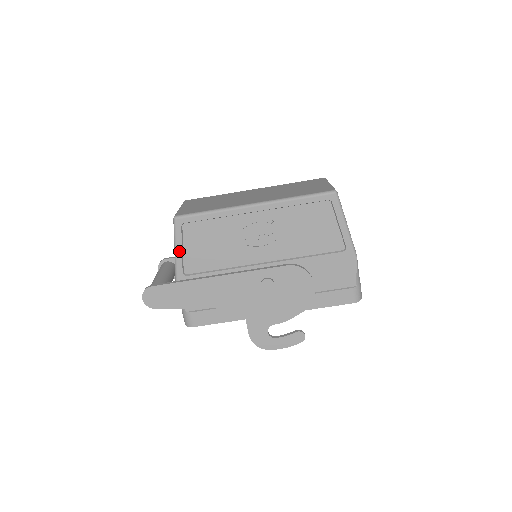
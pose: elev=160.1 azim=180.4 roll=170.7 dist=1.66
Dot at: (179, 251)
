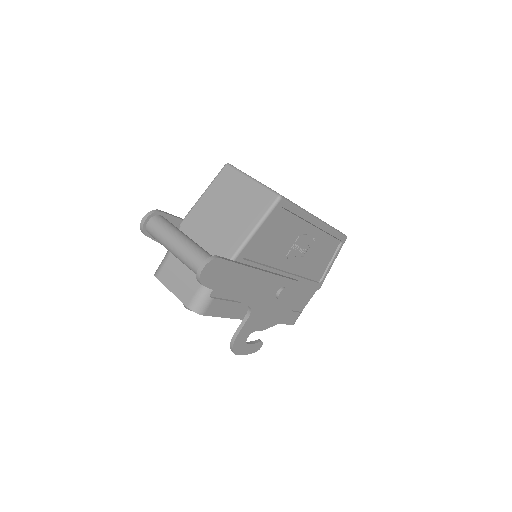
Dot at: (259, 231)
